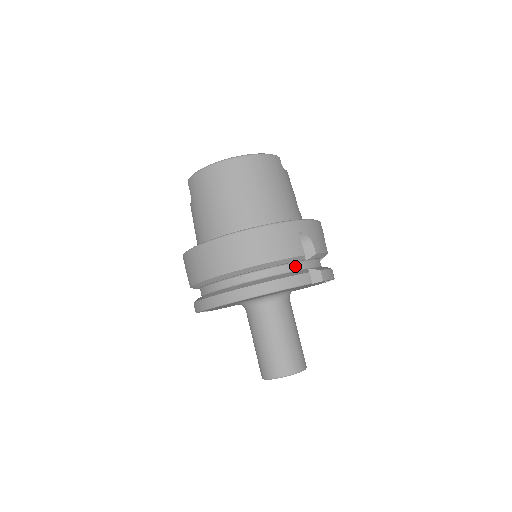
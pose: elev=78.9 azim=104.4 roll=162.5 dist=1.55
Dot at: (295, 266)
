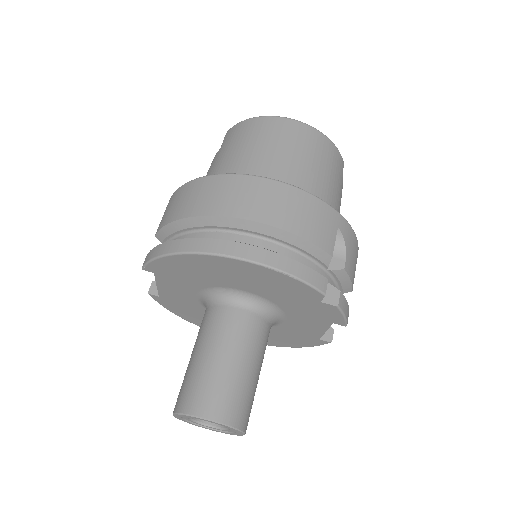
Dot at: (312, 265)
